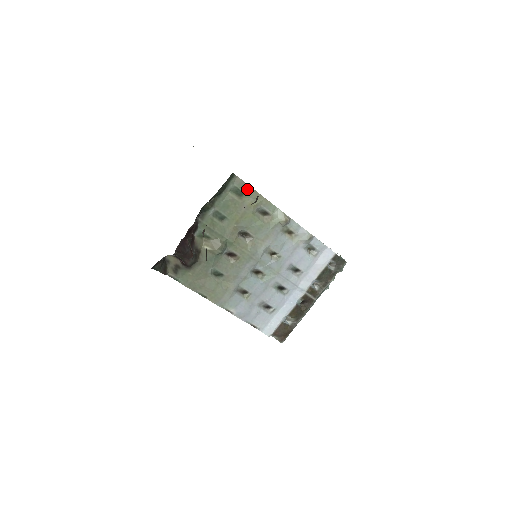
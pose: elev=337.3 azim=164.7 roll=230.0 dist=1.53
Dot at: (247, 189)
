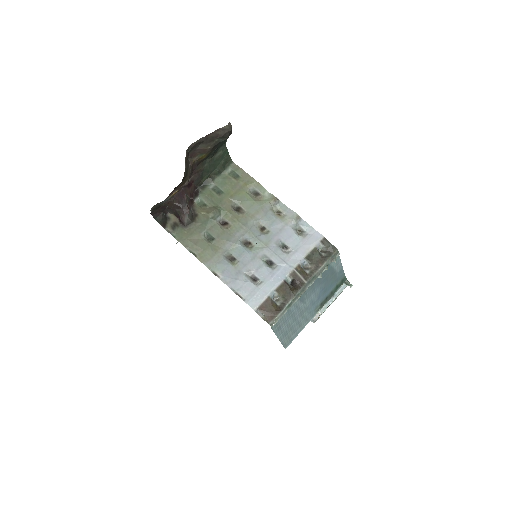
Dot at: (242, 173)
